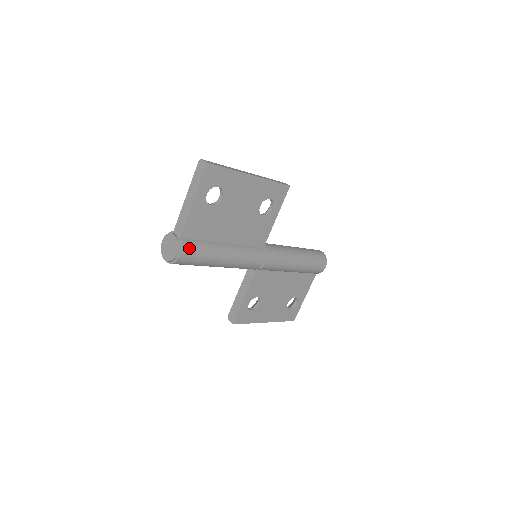
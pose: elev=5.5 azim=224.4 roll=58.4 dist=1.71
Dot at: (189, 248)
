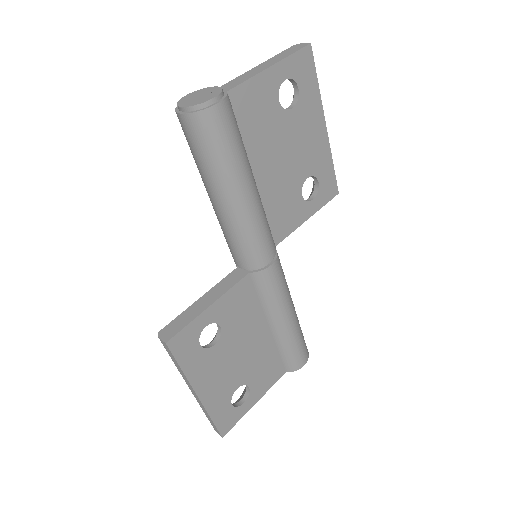
Dot at: (230, 113)
